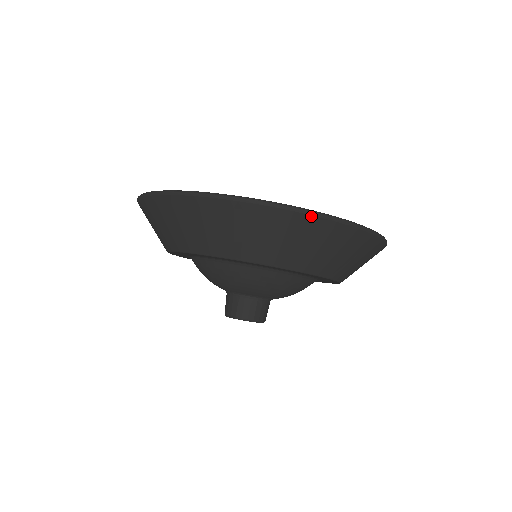
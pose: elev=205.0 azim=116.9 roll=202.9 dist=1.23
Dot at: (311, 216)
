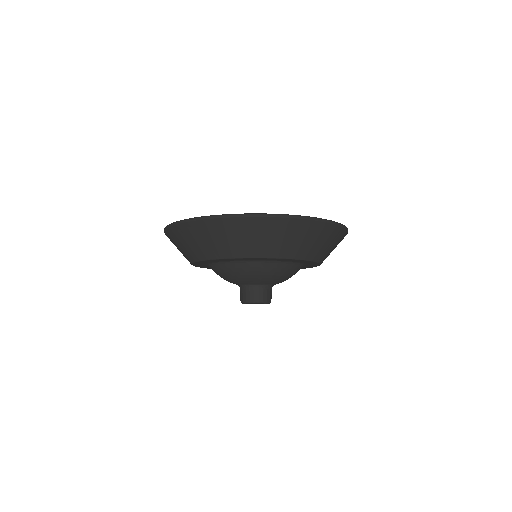
Dot at: (261, 217)
